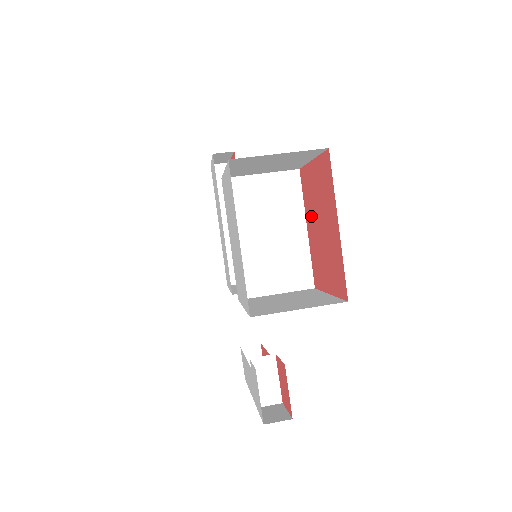
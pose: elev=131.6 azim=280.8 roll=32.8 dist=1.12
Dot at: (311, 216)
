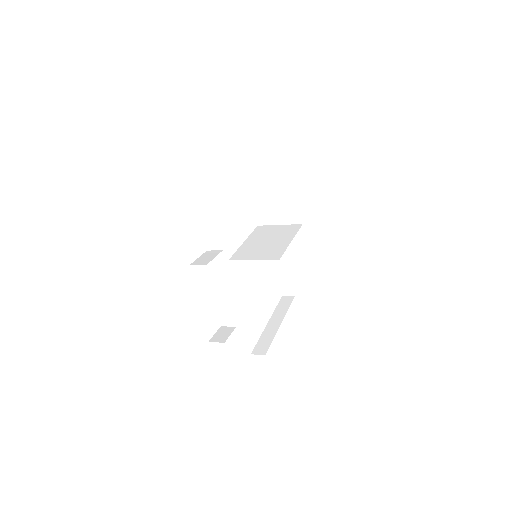
Dot at: occluded
